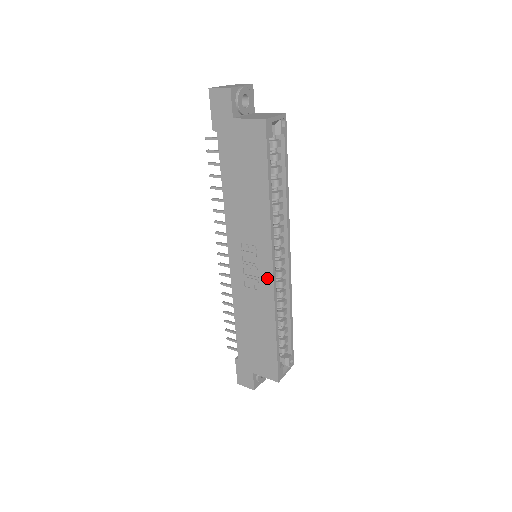
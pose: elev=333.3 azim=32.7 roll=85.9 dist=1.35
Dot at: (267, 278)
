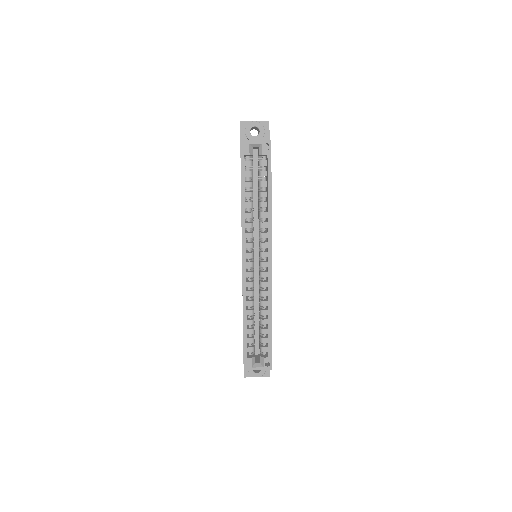
Dot at: occluded
